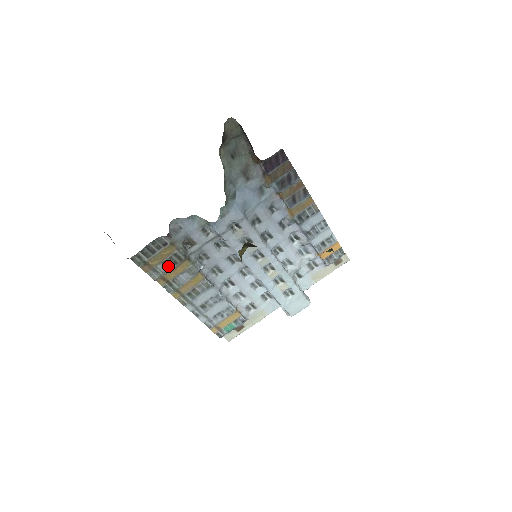
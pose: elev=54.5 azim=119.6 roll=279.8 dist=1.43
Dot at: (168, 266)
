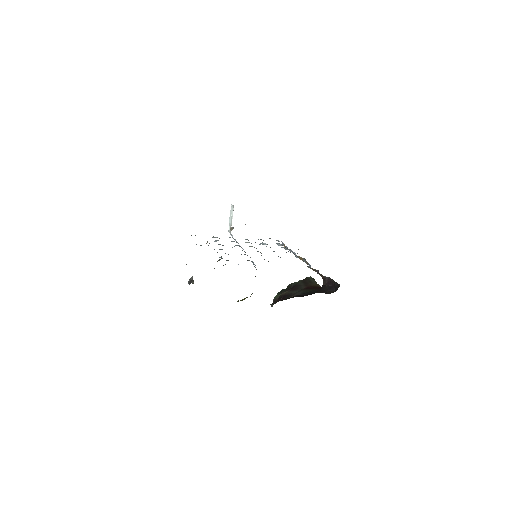
Dot at: occluded
